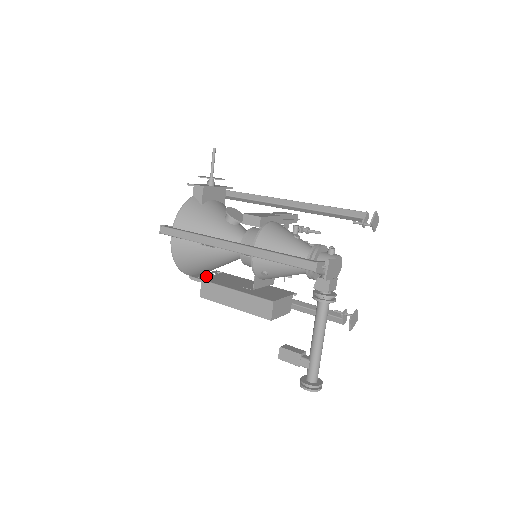
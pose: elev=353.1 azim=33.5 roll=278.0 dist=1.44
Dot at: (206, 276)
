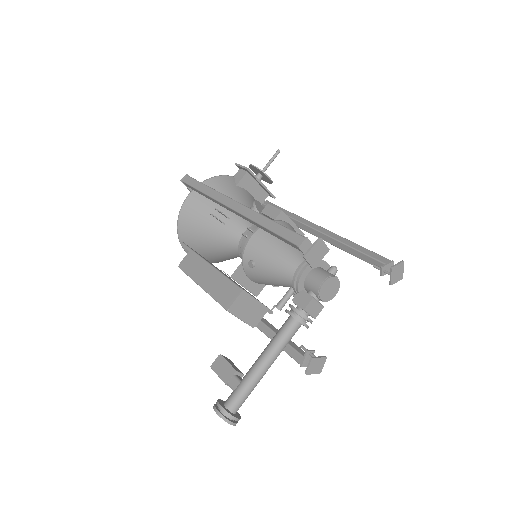
Dot at: occluded
